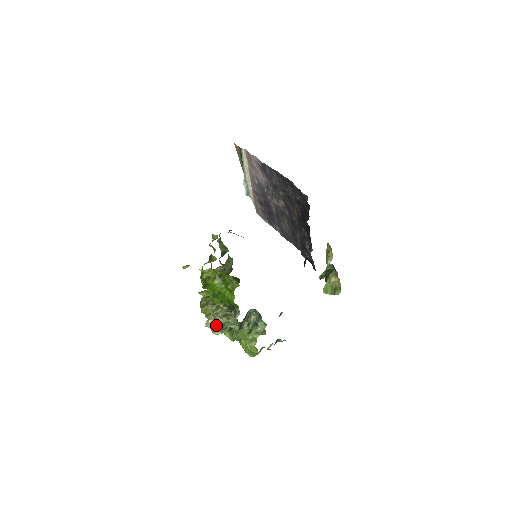
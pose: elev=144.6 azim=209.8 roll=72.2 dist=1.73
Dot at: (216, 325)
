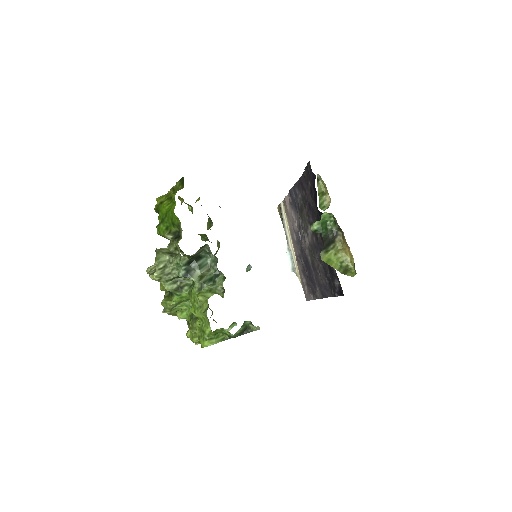
Dot at: occluded
